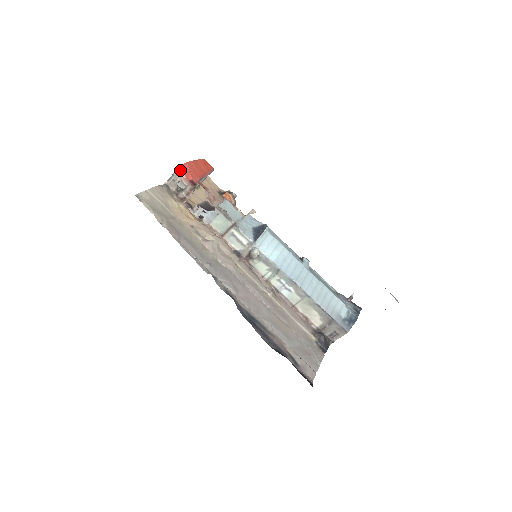
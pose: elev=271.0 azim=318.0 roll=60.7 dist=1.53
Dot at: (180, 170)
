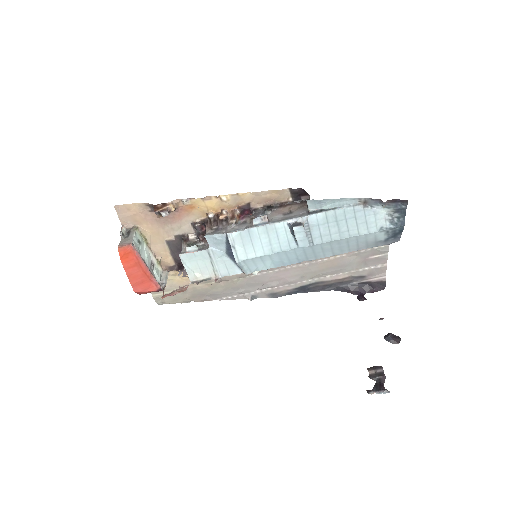
Dot at: occluded
